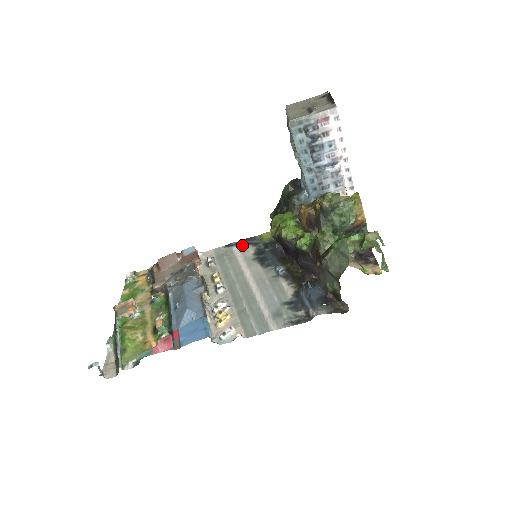
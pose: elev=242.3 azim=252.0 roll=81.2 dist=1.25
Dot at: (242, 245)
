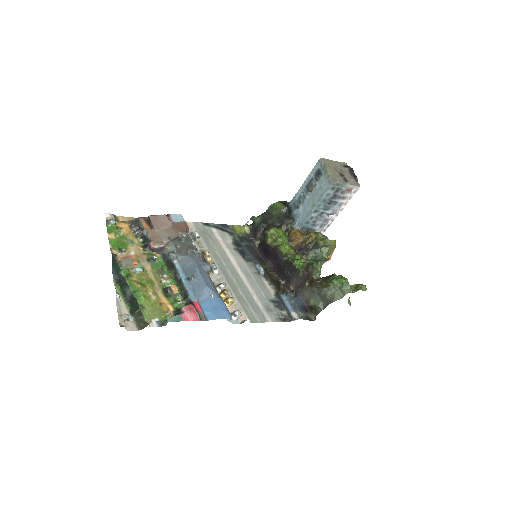
Dot at: (220, 230)
